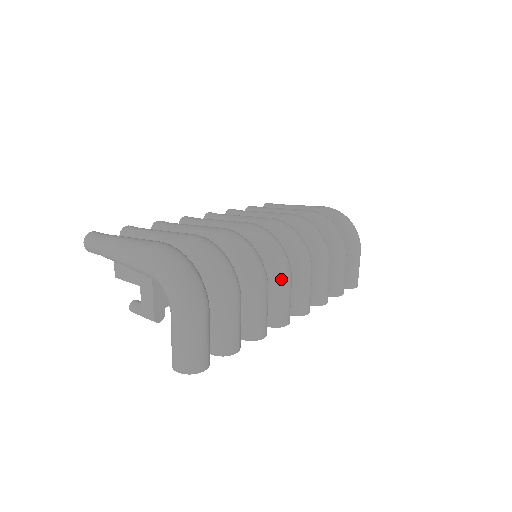
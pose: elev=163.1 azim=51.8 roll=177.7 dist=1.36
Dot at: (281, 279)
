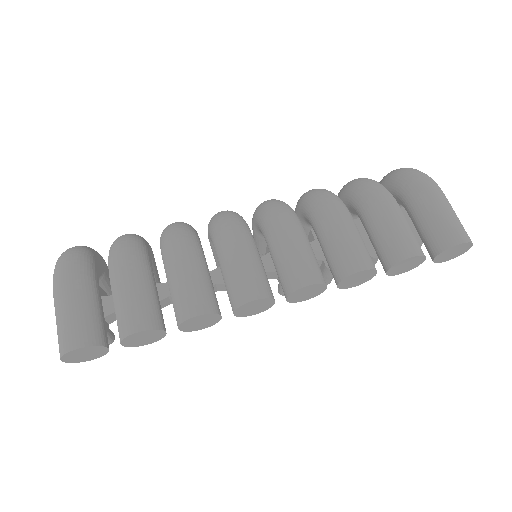
Dot at: (223, 242)
